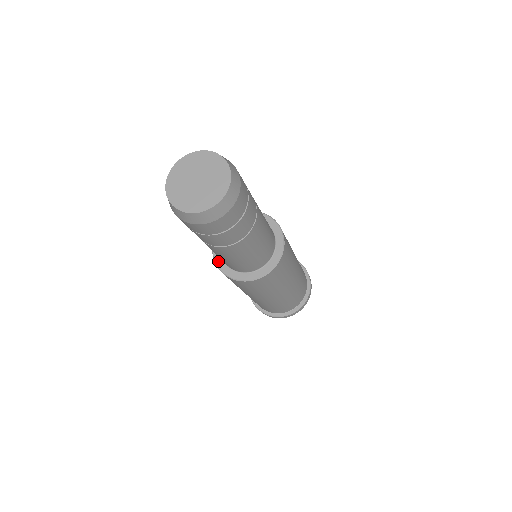
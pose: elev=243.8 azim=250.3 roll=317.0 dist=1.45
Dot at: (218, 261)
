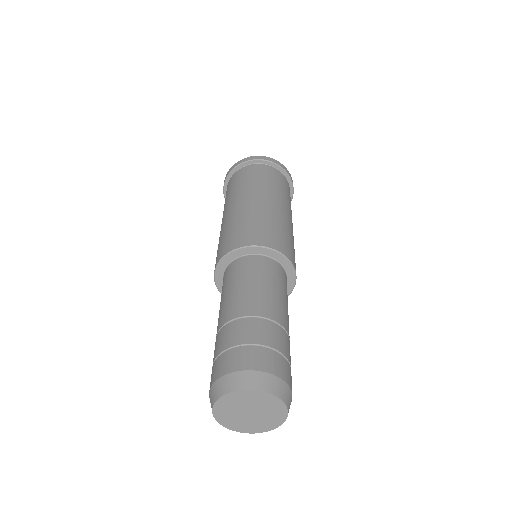
Dot at: (219, 286)
